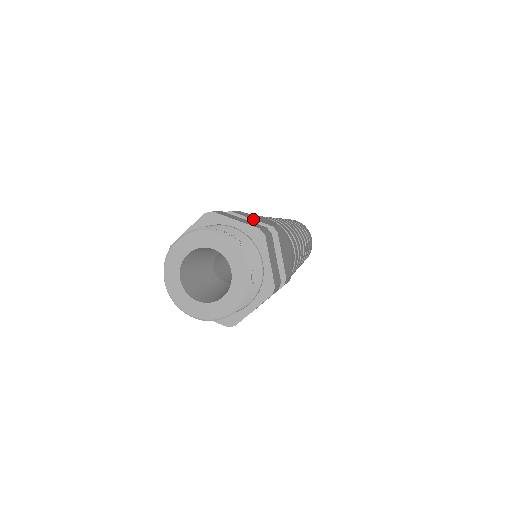
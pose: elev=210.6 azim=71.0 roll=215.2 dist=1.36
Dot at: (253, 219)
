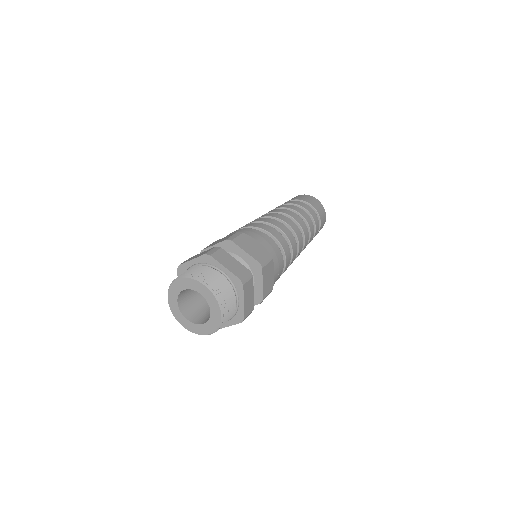
Dot at: (247, 252)
